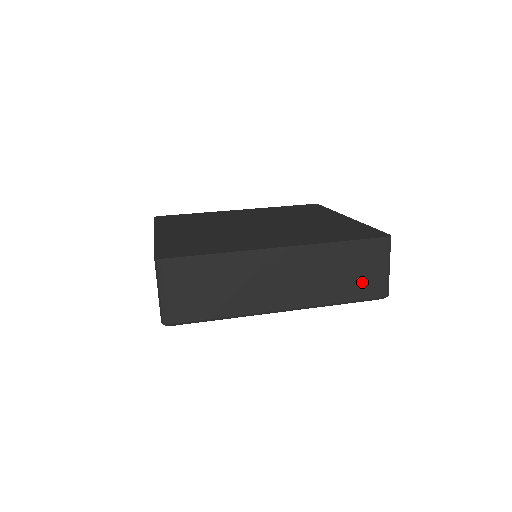
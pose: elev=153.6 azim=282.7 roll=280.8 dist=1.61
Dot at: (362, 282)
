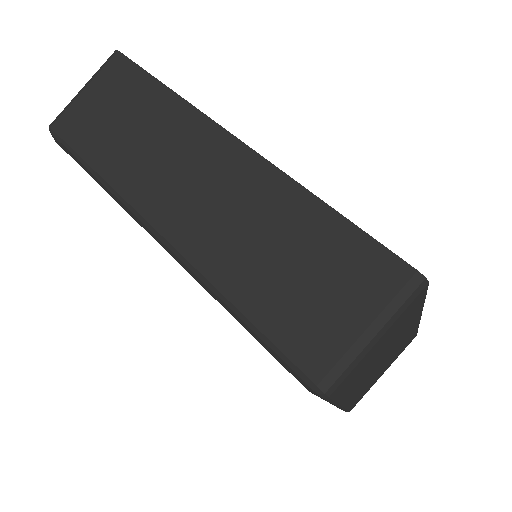
Dot at: (300, 309)
